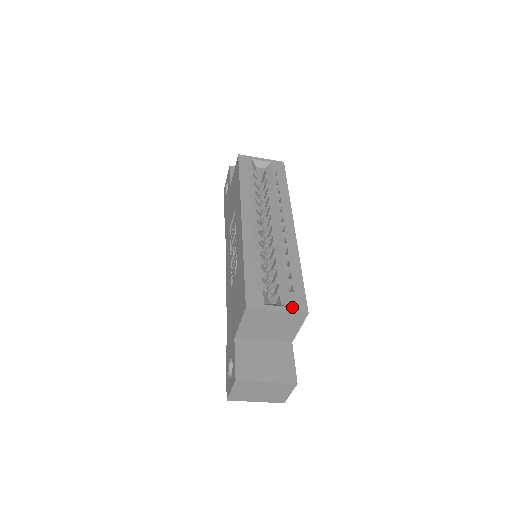
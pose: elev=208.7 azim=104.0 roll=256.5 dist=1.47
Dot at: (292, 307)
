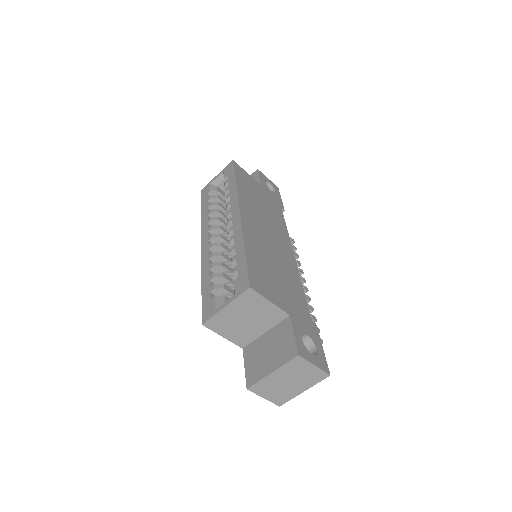
Dot at: (236, 293)
